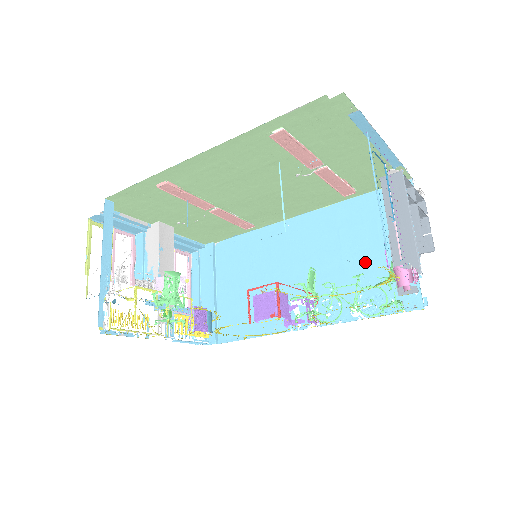
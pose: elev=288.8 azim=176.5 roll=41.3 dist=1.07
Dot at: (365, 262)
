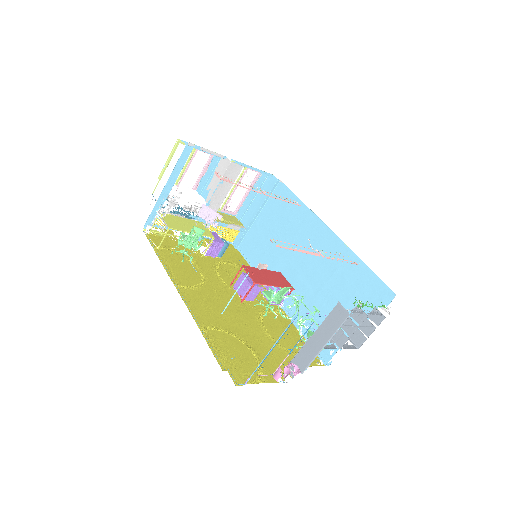
Dot at: (329, 306)
